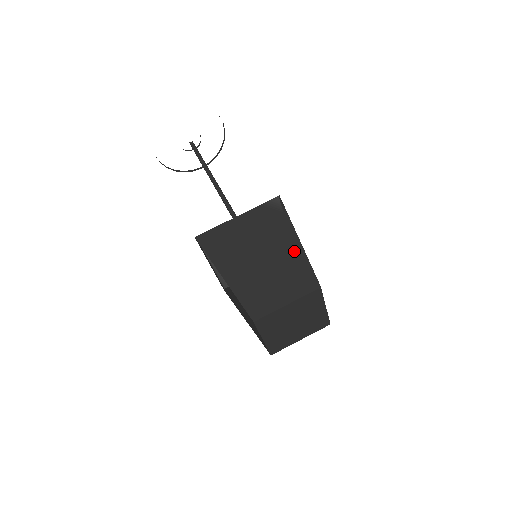
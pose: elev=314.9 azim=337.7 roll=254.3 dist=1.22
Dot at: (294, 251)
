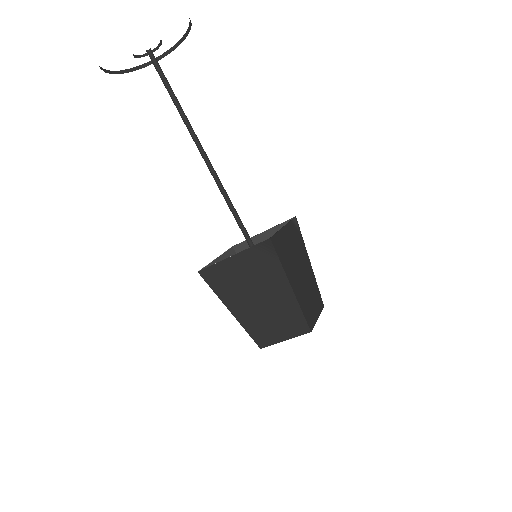
Dot at: (288, 299)
